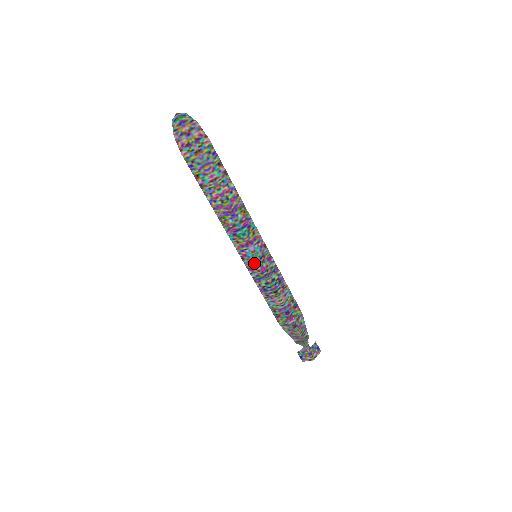
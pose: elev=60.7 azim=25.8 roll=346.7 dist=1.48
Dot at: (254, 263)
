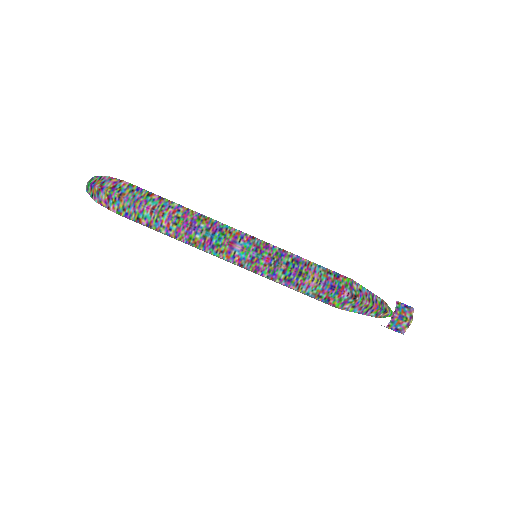
Dot at: (254, 261)
